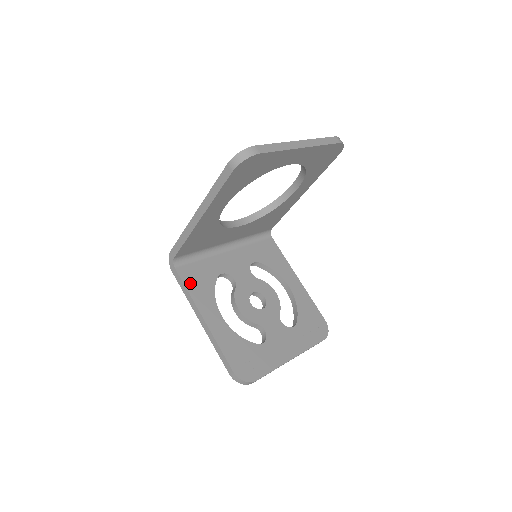
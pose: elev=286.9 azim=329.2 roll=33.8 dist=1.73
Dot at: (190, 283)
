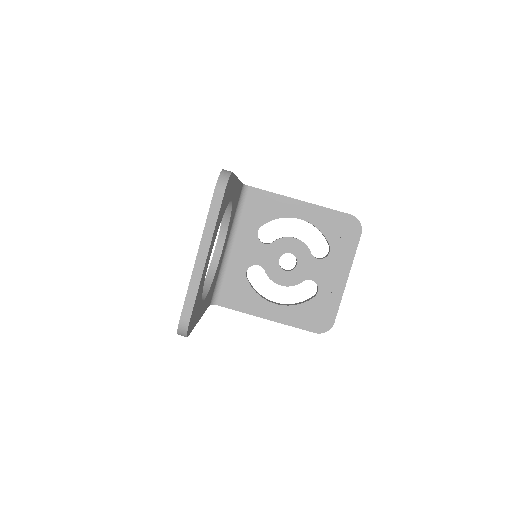
Dot at: (236, 304)
